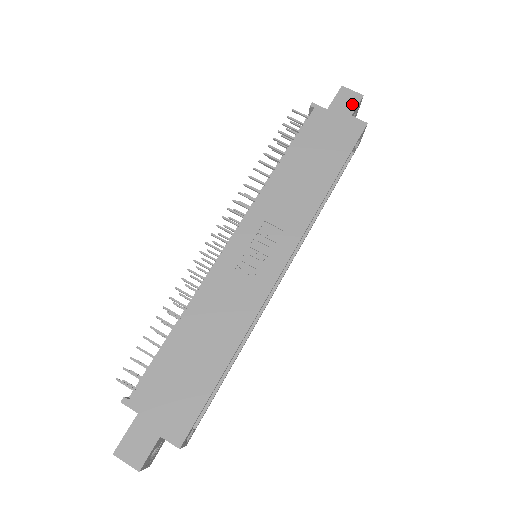
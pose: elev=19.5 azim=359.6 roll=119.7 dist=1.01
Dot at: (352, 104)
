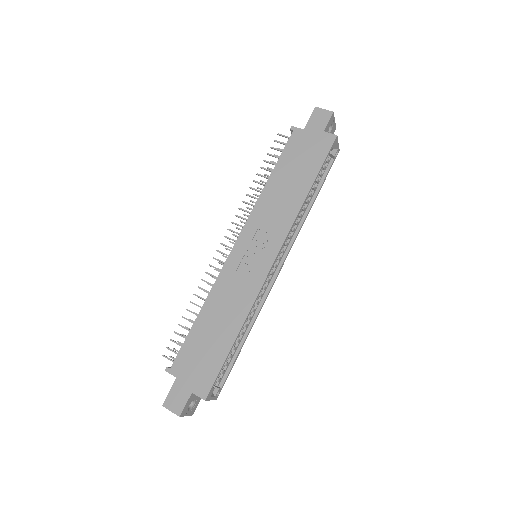
Dot at: (324, 121)
